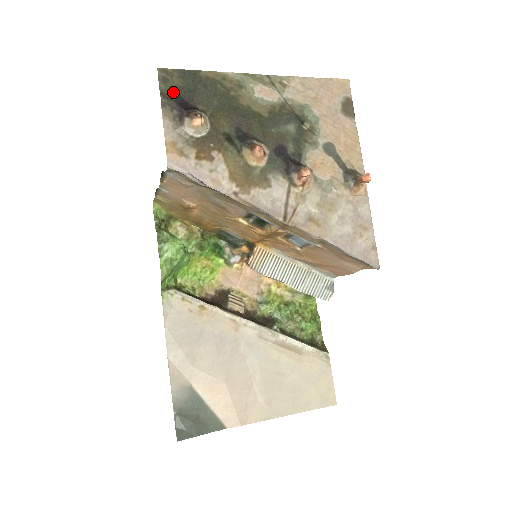
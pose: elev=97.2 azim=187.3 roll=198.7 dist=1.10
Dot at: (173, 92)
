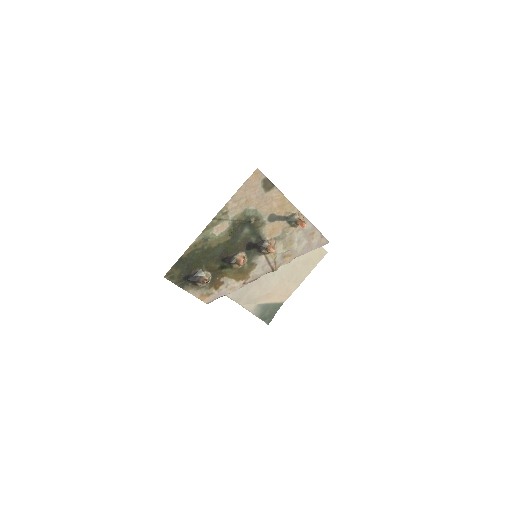
Dot at: (181, 278)
